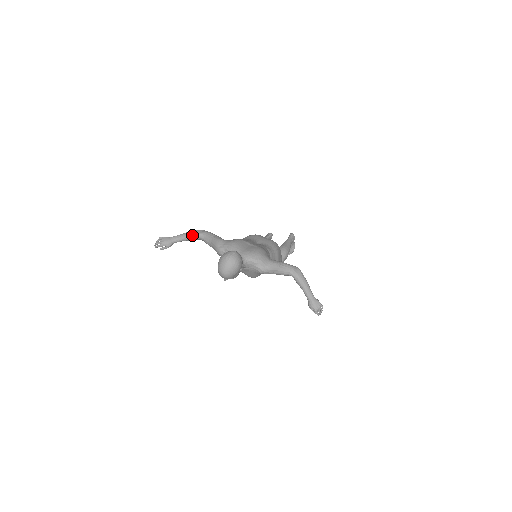
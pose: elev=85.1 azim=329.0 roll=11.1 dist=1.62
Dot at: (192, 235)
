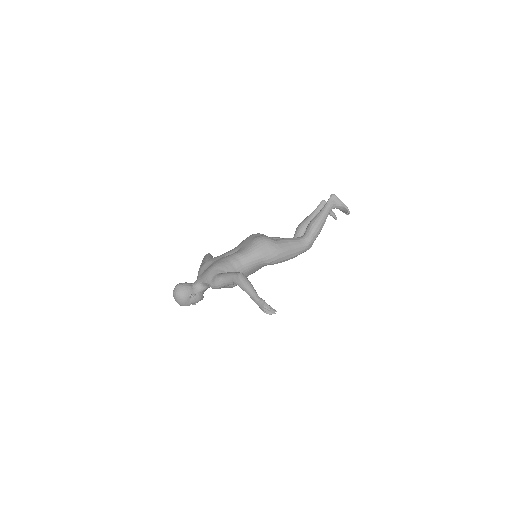
Dot at: occluded
